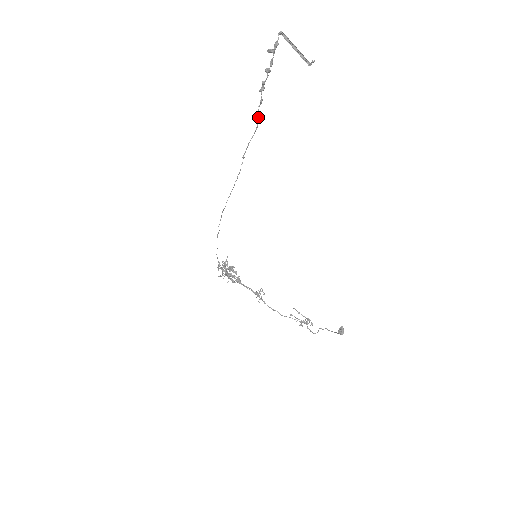
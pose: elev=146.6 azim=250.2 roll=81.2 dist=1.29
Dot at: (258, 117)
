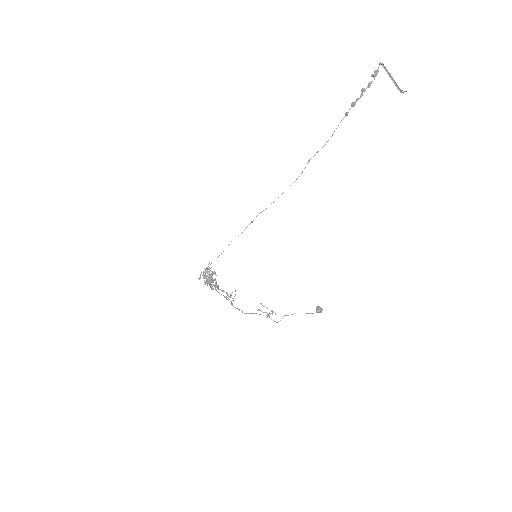
Dot at: occluded
